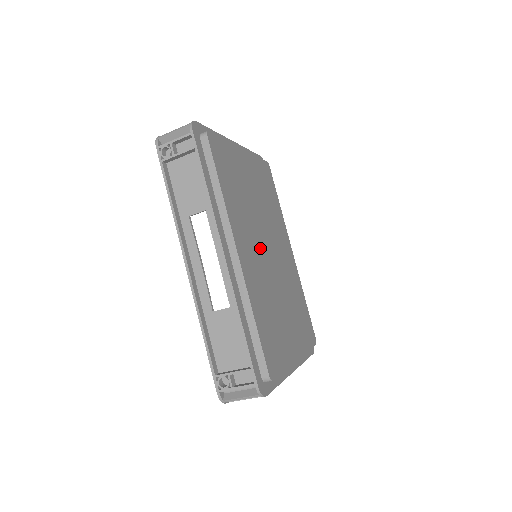
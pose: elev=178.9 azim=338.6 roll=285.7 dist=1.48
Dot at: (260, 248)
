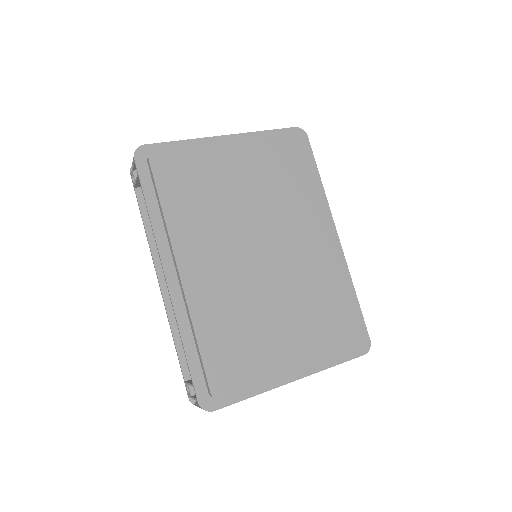
Dot at: (237, 254)
